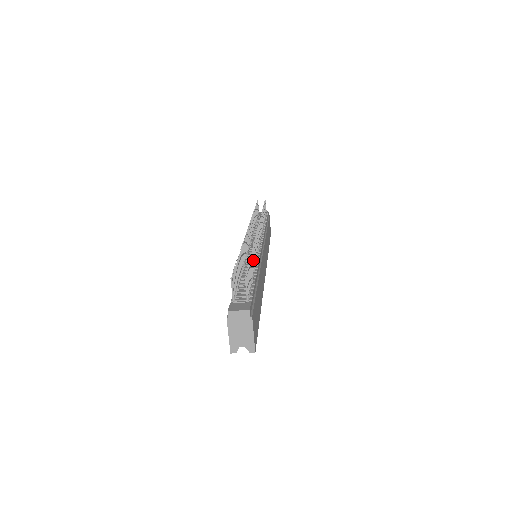
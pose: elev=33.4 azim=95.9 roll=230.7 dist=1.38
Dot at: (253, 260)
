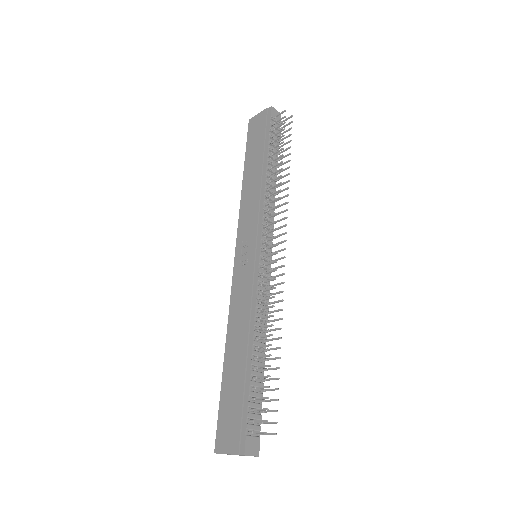
Dot at: occluded
